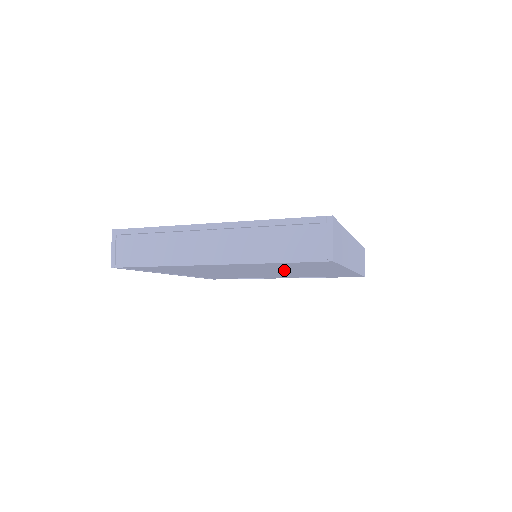
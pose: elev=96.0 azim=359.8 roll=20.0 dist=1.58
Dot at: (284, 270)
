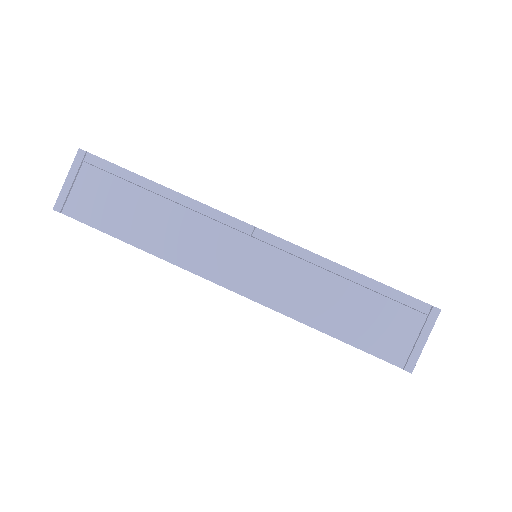
Dot at: occluded
